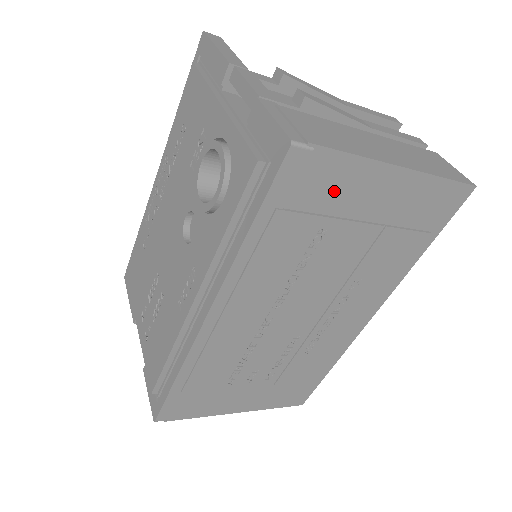
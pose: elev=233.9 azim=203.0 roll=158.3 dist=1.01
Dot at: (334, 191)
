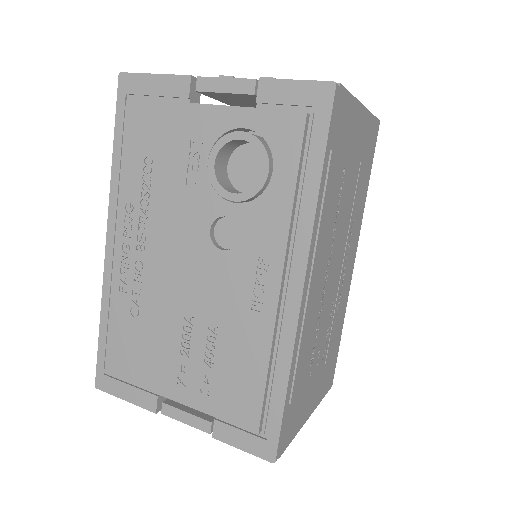
Dot at: (346, 130)
